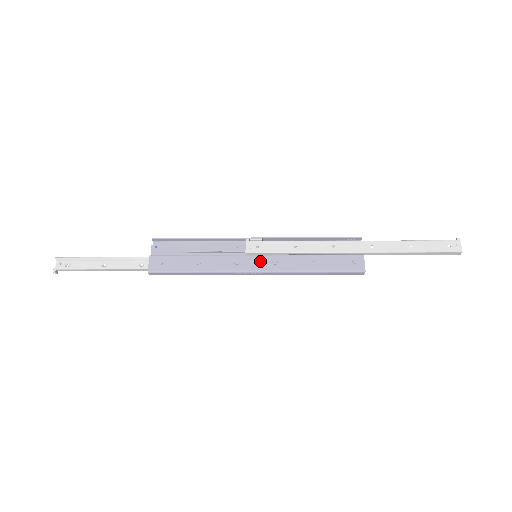
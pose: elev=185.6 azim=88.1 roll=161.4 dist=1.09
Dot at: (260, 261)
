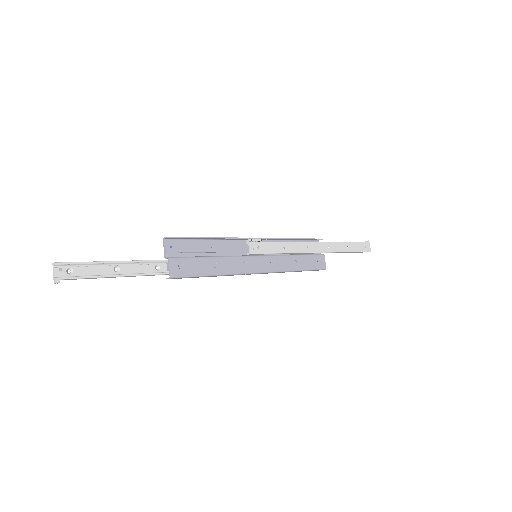
Dot at: (262, 262)
